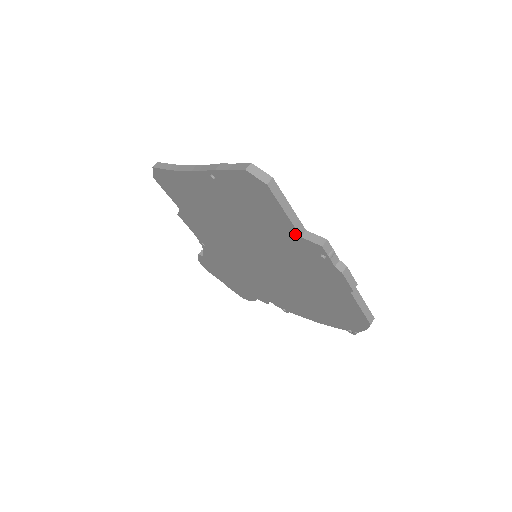
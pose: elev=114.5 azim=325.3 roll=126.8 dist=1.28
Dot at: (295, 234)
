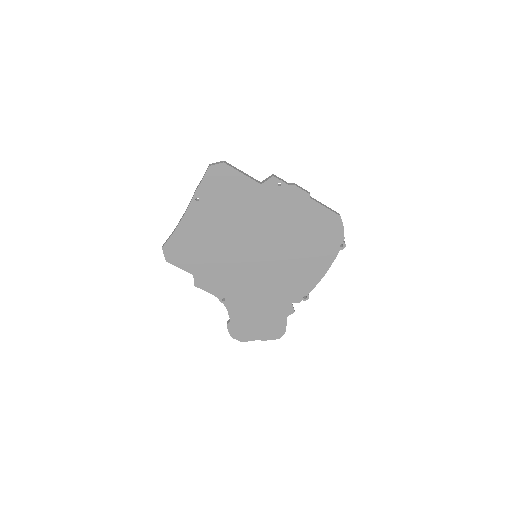
Dot at: (257, 186)
